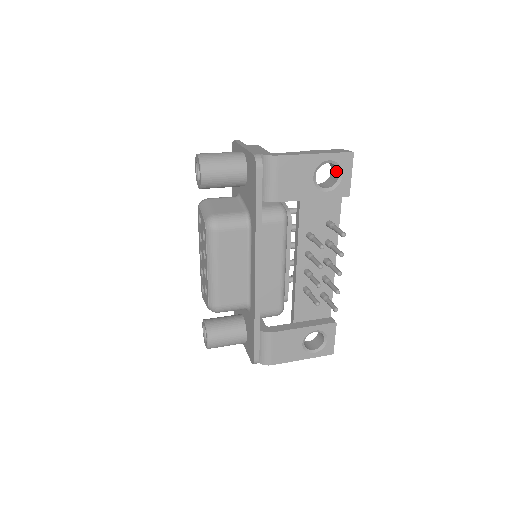
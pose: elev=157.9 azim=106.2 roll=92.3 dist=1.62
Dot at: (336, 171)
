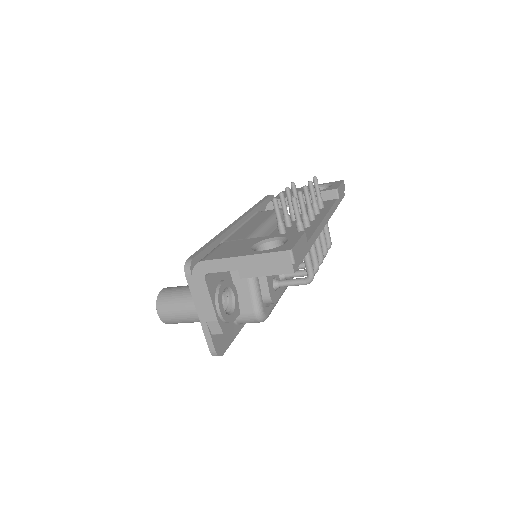
Dot at: occluded
